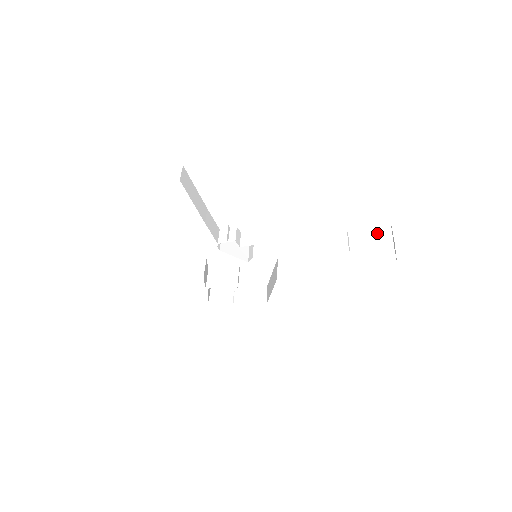
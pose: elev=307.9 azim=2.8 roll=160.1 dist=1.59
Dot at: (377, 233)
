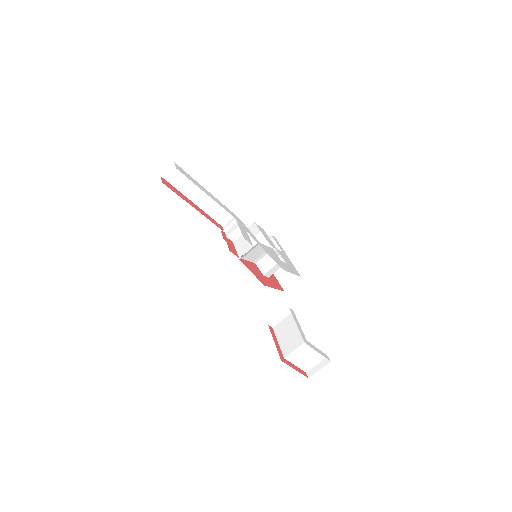
Dot at: (298, 337)
